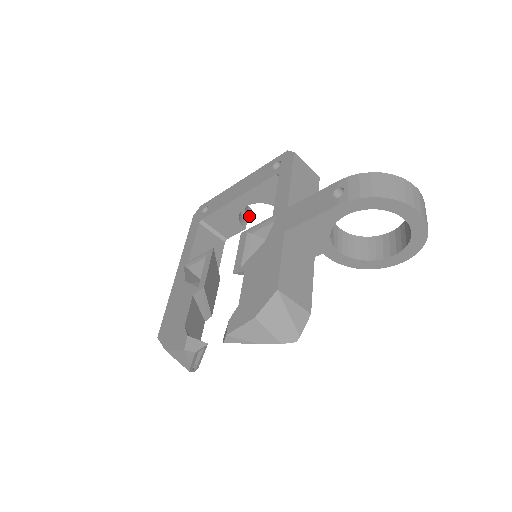
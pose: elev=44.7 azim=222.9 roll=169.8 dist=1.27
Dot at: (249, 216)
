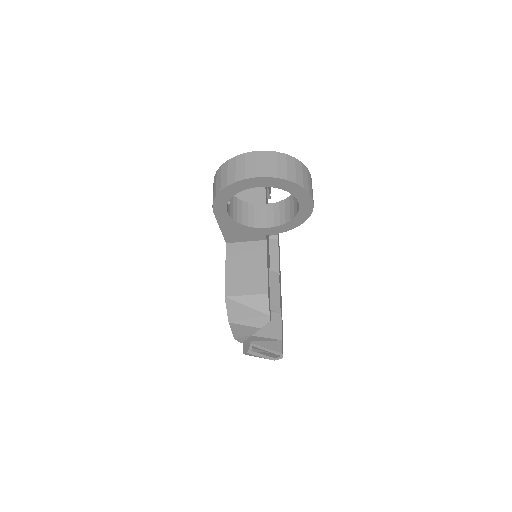
Dot at: occluded
